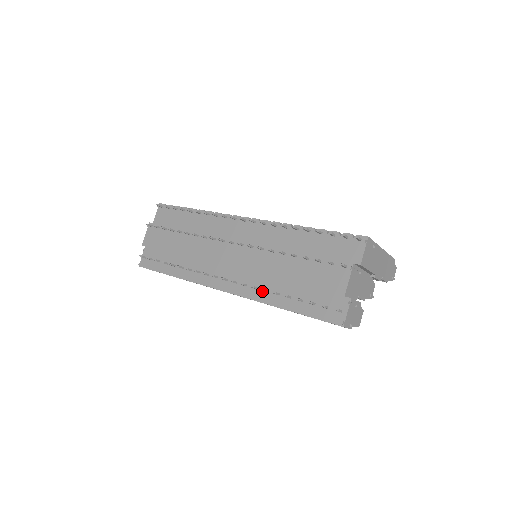
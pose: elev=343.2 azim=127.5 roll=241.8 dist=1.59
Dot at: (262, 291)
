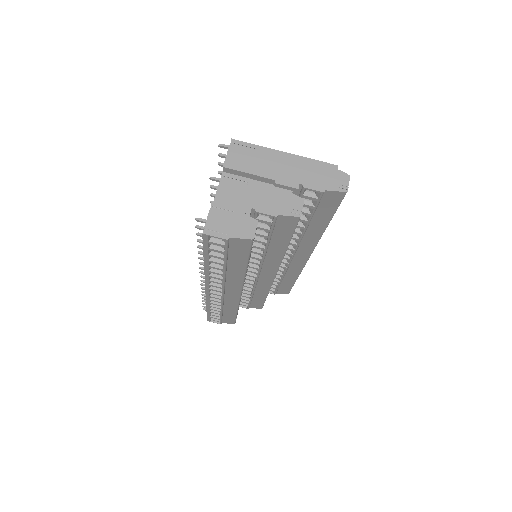
Dot at: occluded
